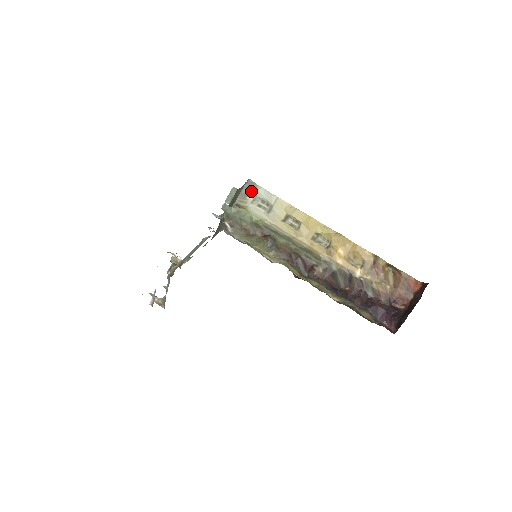
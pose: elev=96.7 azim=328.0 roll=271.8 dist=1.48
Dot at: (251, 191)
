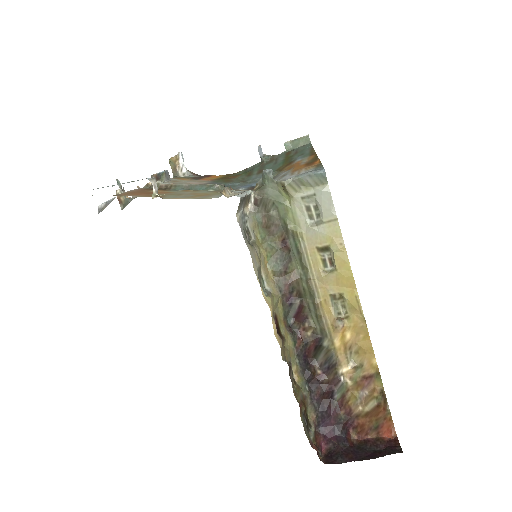
Dot at: (314, 184)
